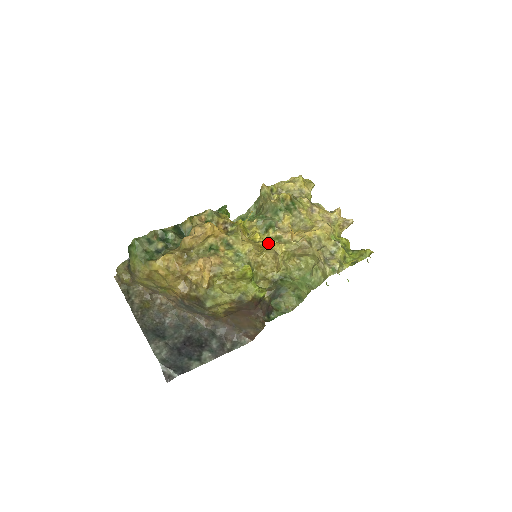
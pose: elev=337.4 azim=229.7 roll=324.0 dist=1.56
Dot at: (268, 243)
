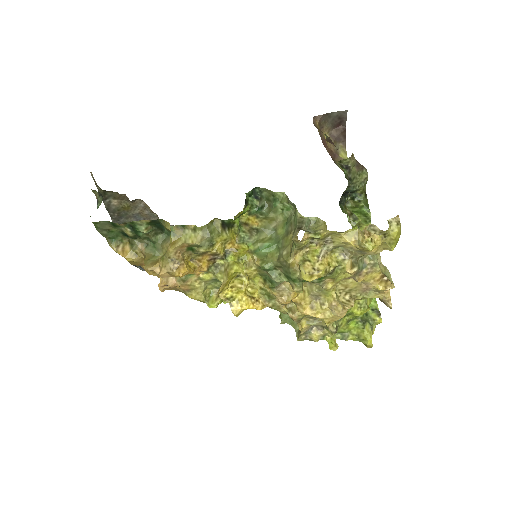
Dot at: (246, 309)
